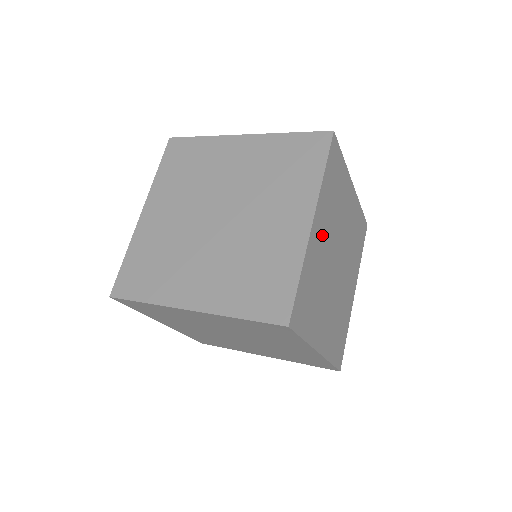
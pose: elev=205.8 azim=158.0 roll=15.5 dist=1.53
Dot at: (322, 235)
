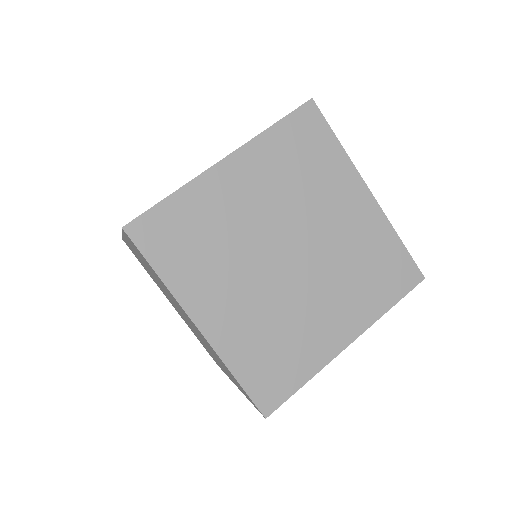
Dot at: occluded
